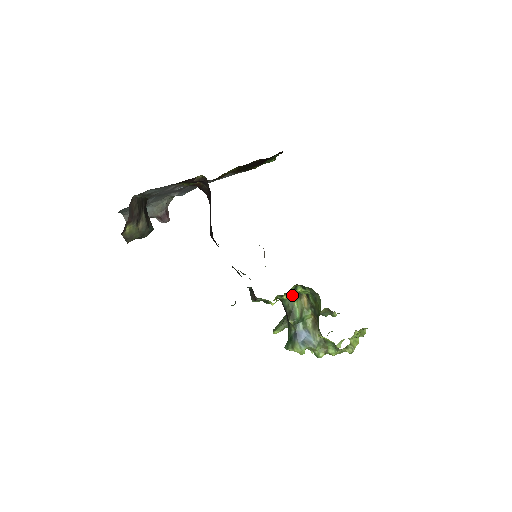
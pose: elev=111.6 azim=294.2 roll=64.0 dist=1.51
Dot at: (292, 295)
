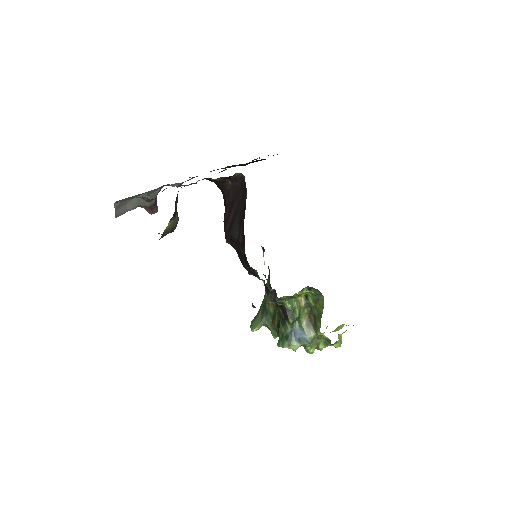
Dot at: (296, 296)
